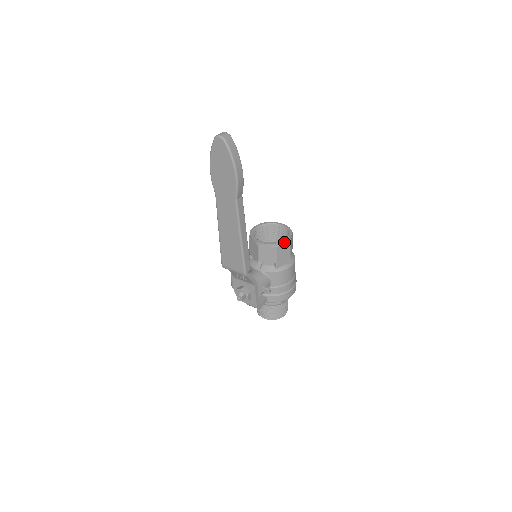
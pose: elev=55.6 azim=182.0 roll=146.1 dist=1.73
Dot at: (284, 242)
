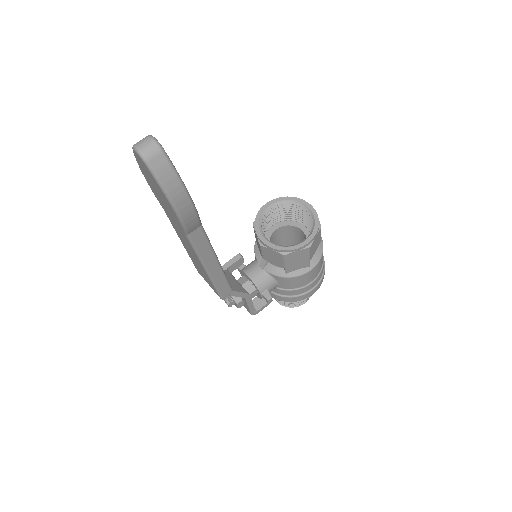
Dot at: (298, 249)
